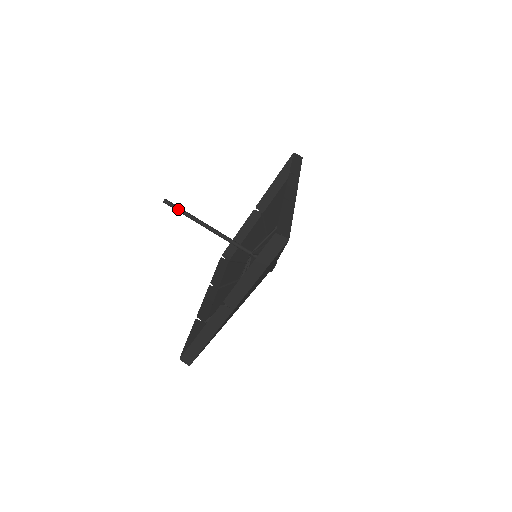
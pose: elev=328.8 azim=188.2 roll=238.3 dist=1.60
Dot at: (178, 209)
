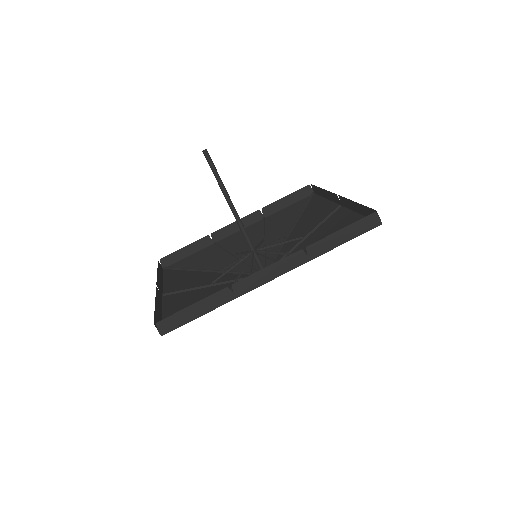
Dot at: (211, 168)
